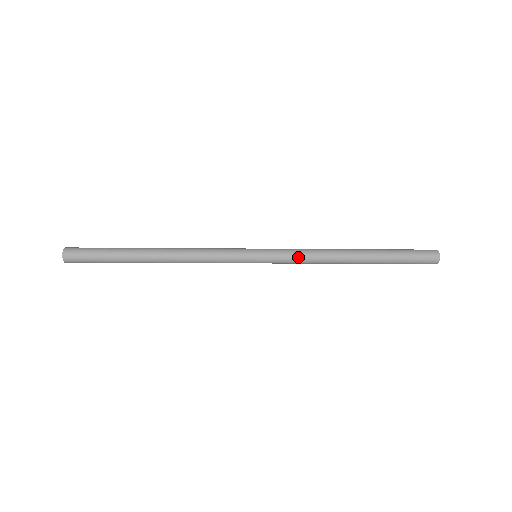
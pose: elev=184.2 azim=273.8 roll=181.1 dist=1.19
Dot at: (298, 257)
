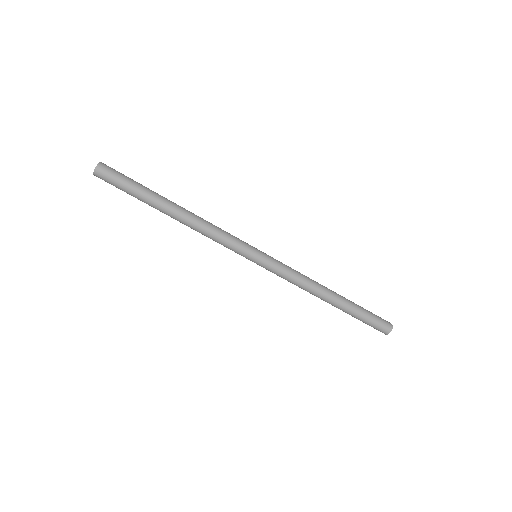
Dot at: (290, 267)
